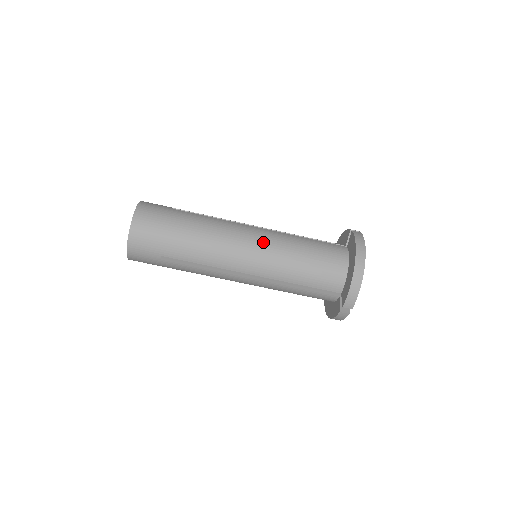
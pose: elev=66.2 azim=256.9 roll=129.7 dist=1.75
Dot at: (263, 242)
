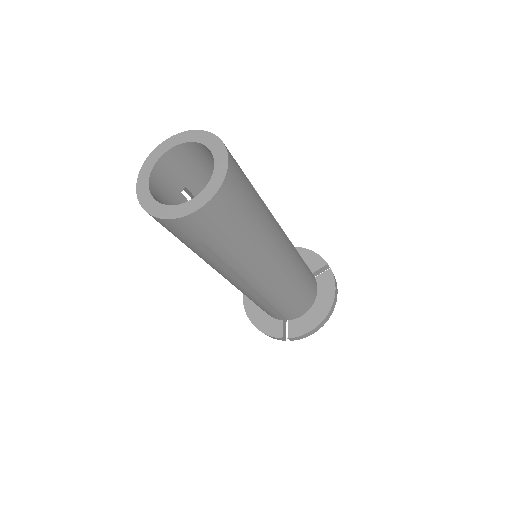
Dot at: (290, 265)
